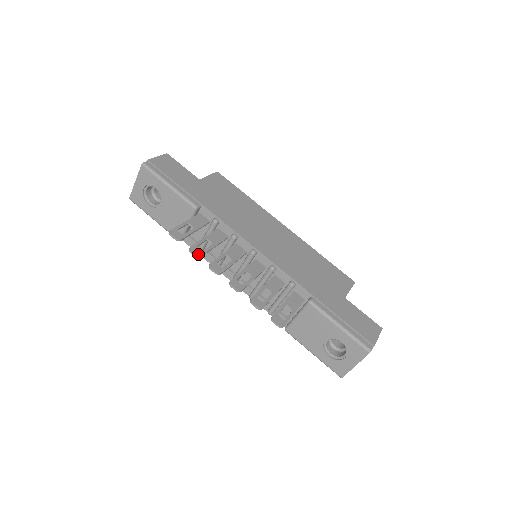
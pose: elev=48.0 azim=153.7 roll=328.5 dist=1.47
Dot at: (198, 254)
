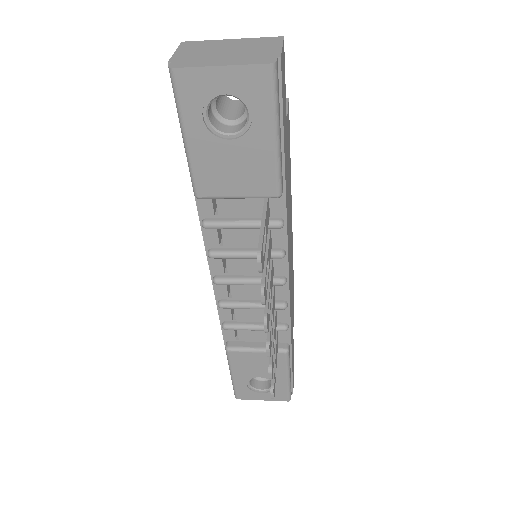
Dot at: occluded
